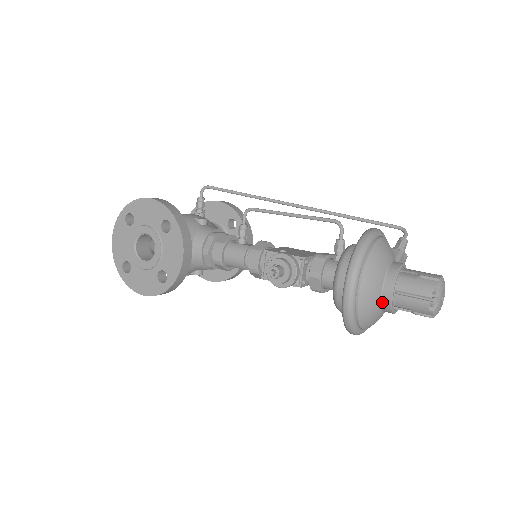
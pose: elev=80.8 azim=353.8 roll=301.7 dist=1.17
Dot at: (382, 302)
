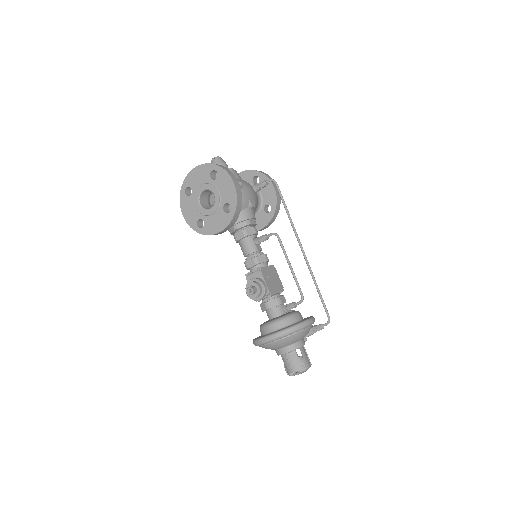
Dot at: (277, 350)
